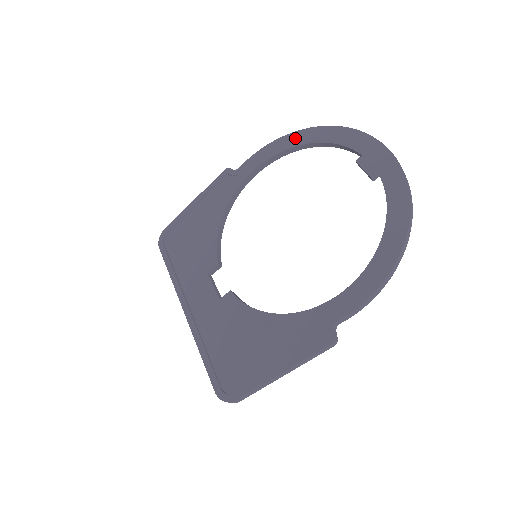
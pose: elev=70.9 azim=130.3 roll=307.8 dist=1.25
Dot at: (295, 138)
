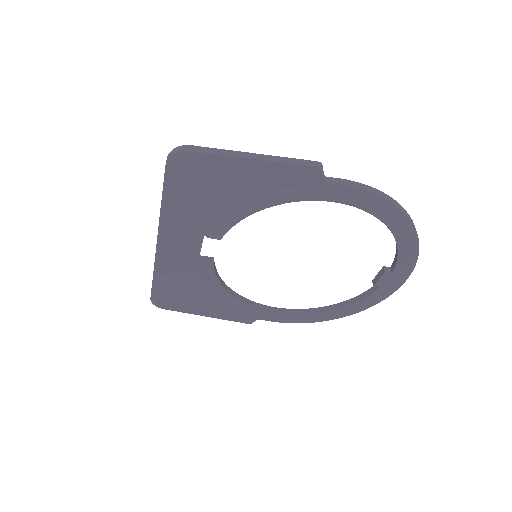
Dot at: (394, 217)
